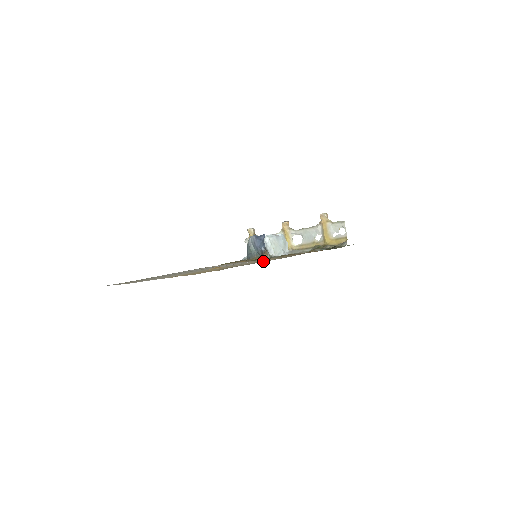
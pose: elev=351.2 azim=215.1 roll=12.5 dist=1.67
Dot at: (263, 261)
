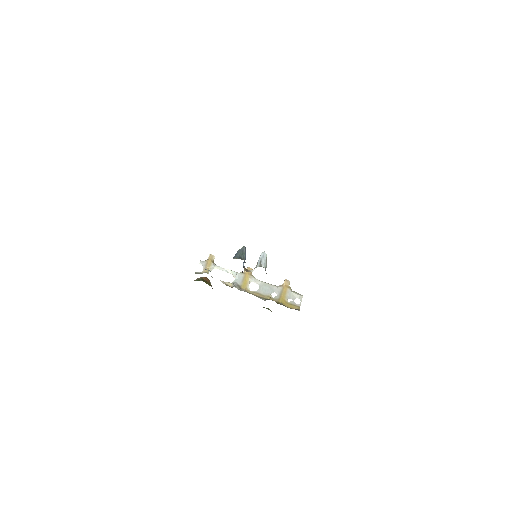
Dot at: occluded
